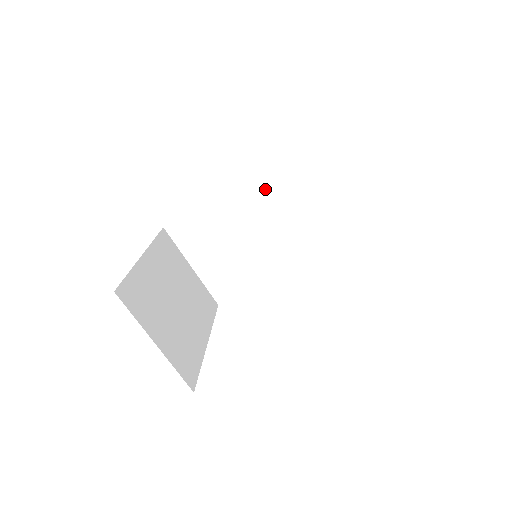
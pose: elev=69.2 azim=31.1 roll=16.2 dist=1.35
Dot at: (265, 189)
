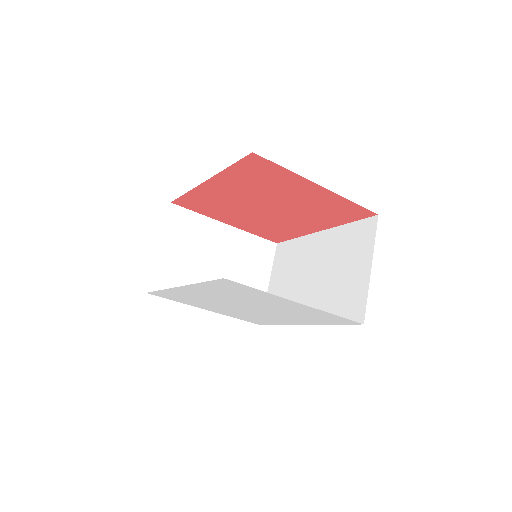
Dot at: (334, 244)
